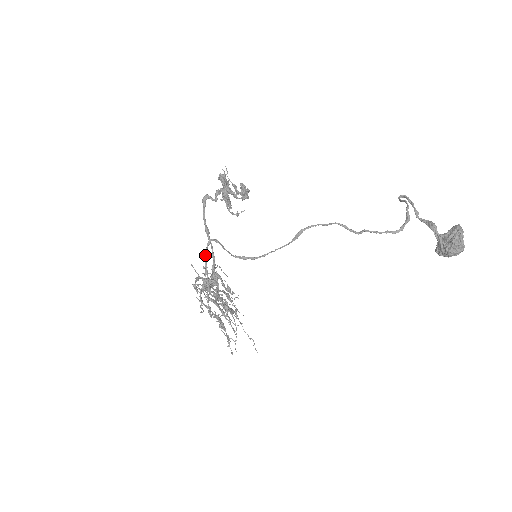
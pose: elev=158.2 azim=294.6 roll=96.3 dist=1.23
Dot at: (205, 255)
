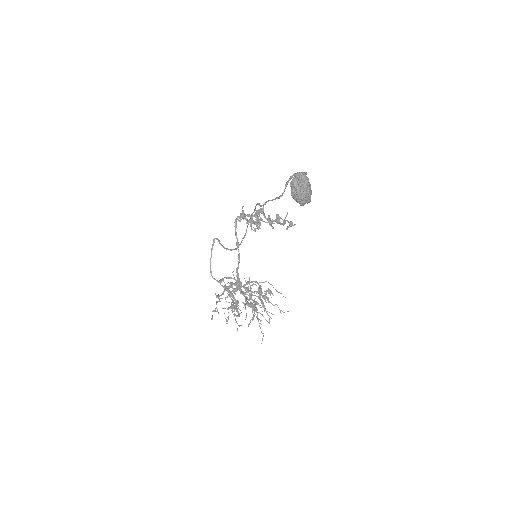
Dot at: (211, 249)
